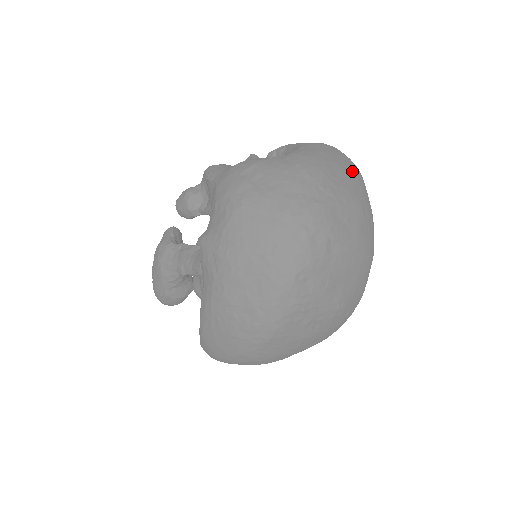
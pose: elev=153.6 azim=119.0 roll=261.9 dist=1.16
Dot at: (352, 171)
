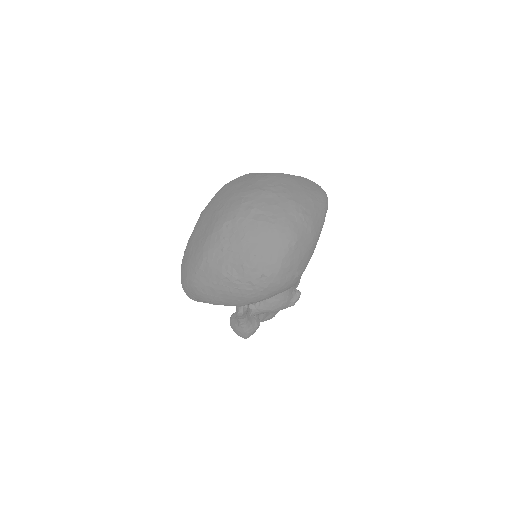
Dot at: (309, 190)
